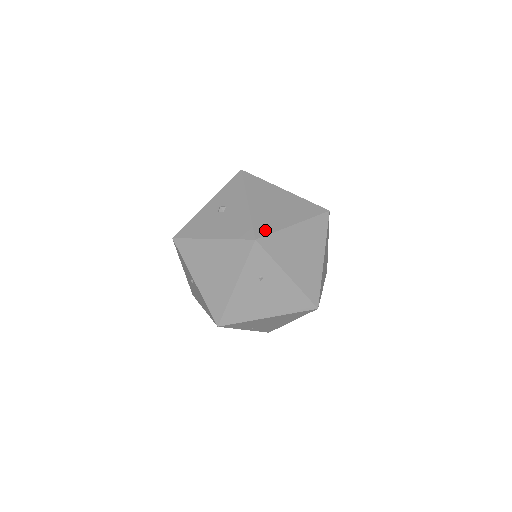
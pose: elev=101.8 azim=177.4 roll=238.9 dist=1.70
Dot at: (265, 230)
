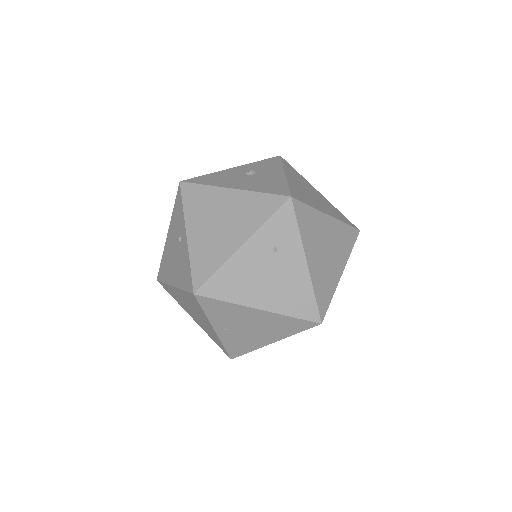
Dot at: (301, 198)
